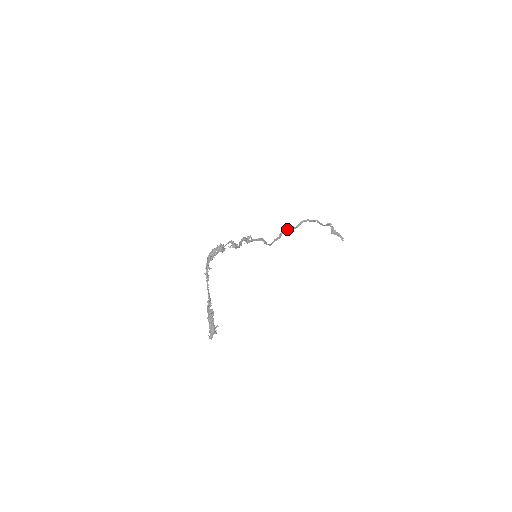
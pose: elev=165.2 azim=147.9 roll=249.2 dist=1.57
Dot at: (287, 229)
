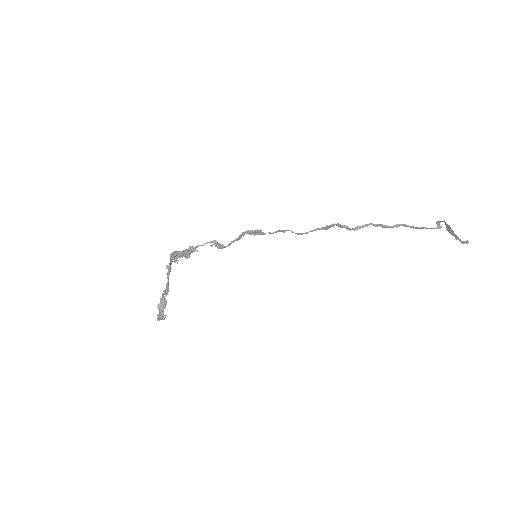
Dot at: (338, 226)
